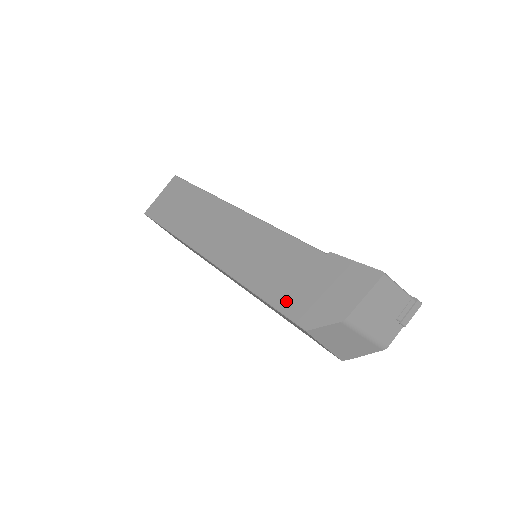
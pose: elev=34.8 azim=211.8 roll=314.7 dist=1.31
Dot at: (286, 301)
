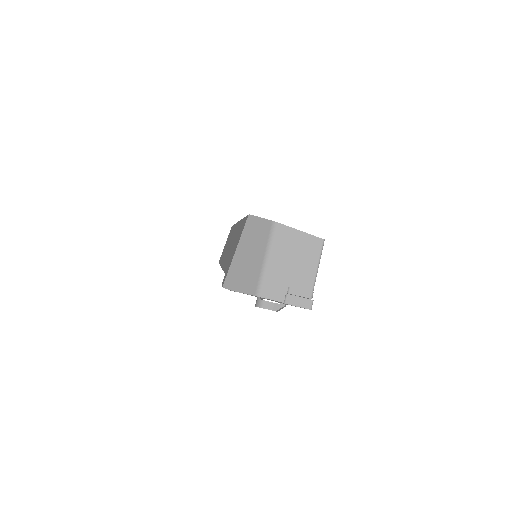
Dot at: occluded
